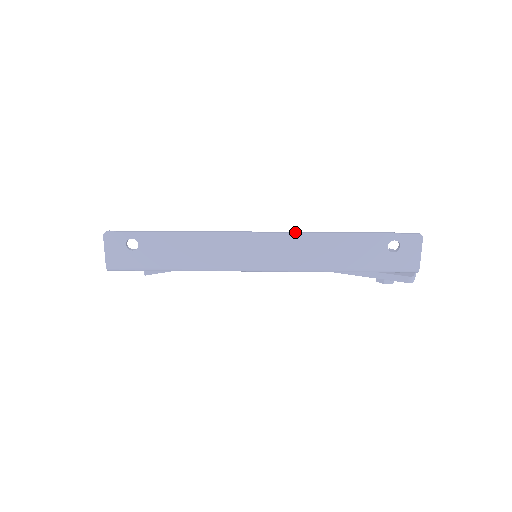
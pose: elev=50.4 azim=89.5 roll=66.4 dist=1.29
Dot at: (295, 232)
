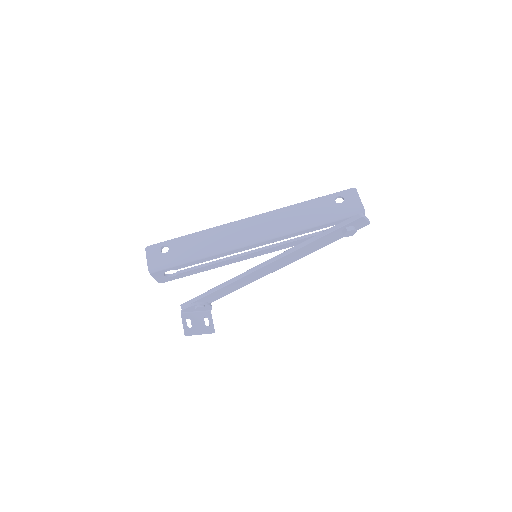
Dot at: (270, 211)
